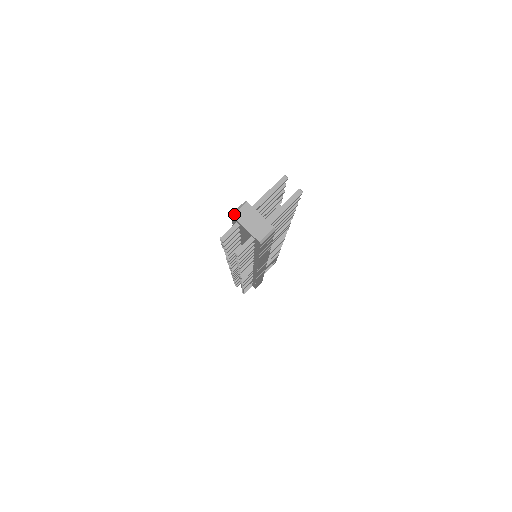
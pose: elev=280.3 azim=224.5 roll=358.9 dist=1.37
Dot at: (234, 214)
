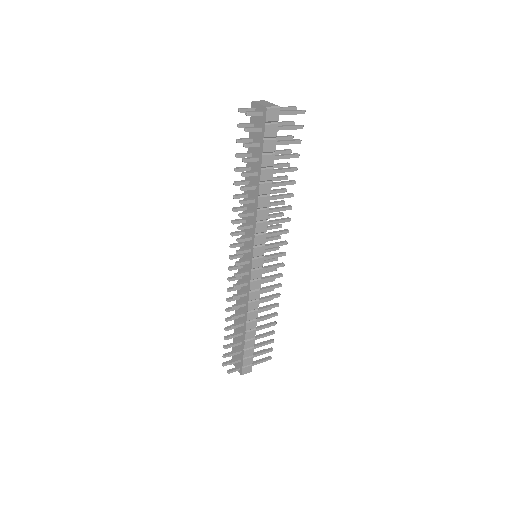
Dot at: (254, 101)
